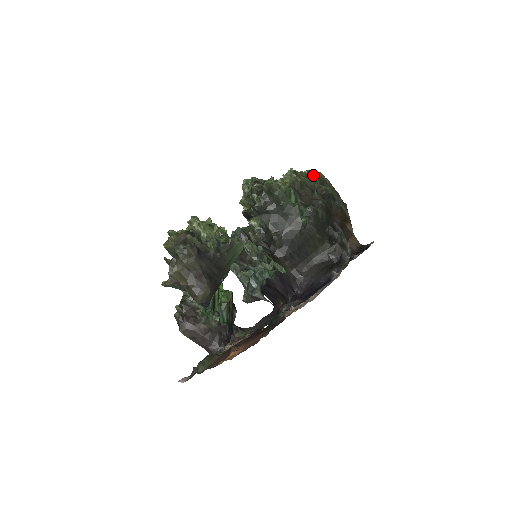
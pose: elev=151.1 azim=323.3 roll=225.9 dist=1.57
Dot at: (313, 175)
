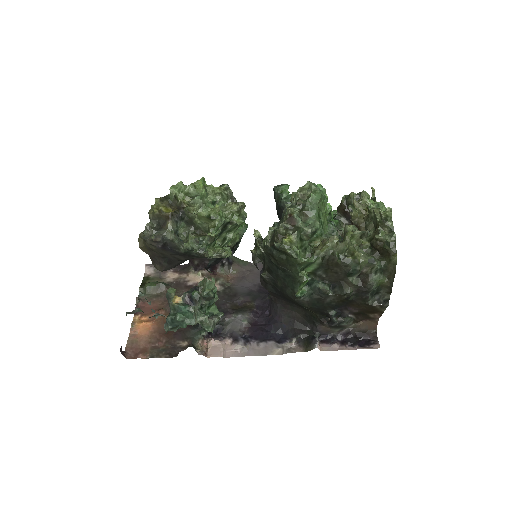
Dot at: (387, 251)
